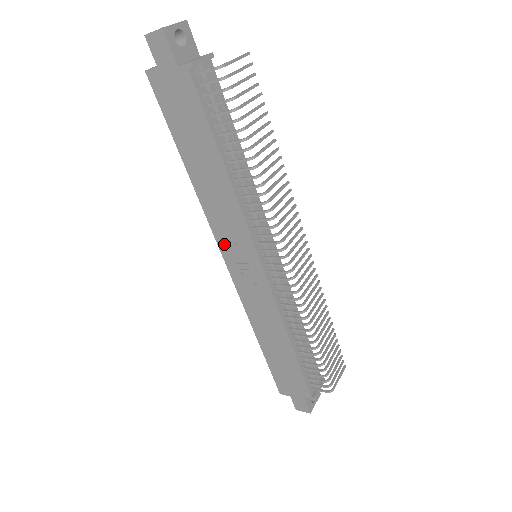
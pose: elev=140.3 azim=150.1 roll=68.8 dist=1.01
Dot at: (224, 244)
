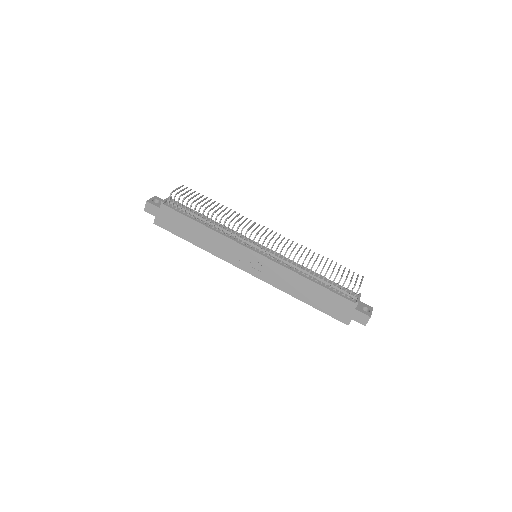
Dot at: (237, 263)
